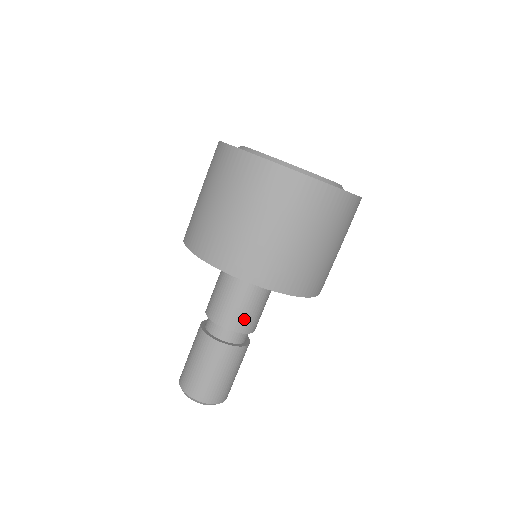
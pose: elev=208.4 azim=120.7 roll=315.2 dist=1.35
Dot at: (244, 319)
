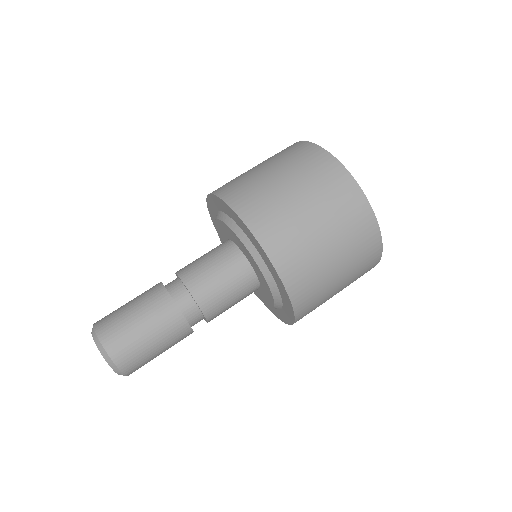
Dot at: (210, 291)
